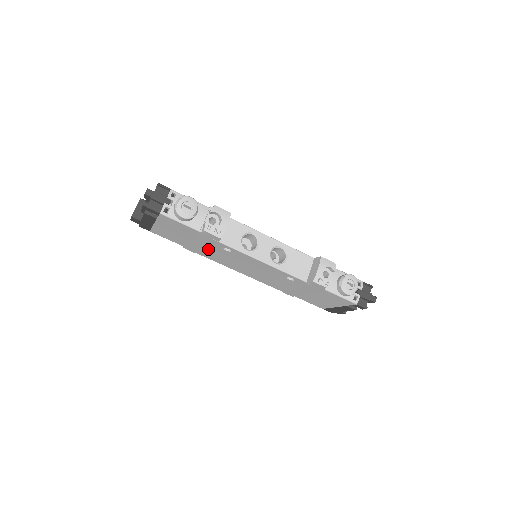
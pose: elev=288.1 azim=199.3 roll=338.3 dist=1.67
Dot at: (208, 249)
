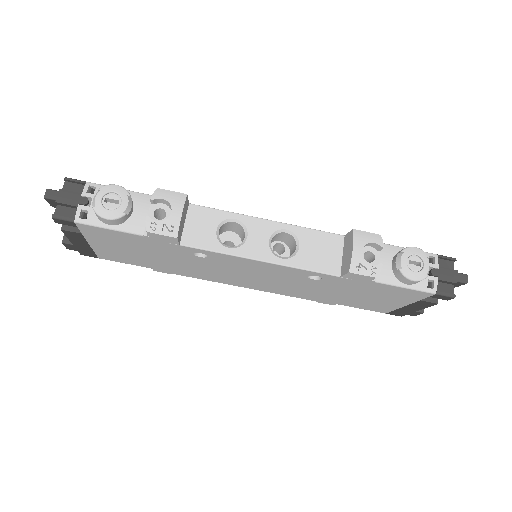
Dot at: (180, 263)
